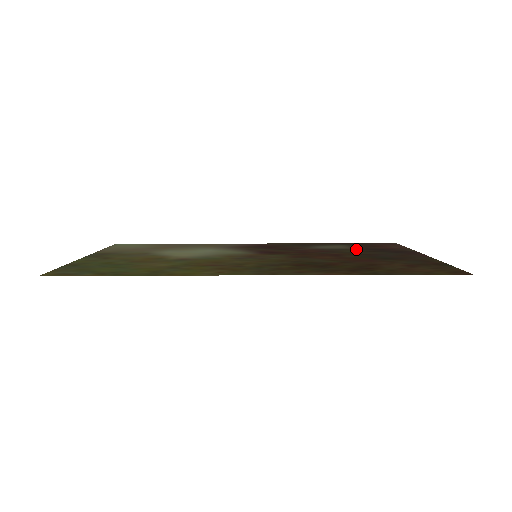
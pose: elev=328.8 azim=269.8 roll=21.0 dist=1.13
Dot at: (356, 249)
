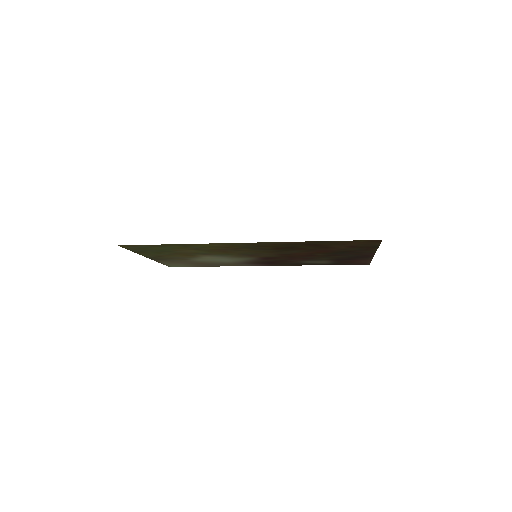
Dot at: (331, 259)
